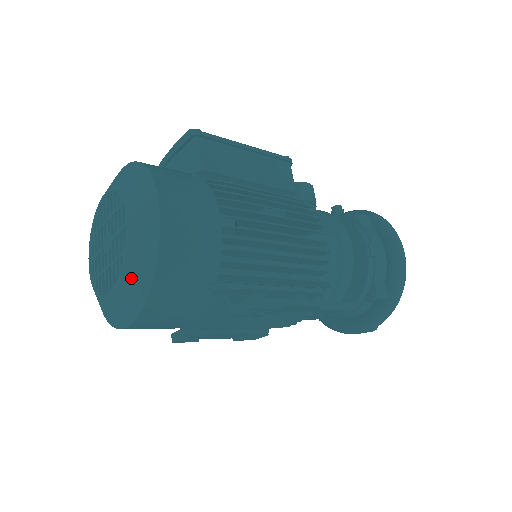
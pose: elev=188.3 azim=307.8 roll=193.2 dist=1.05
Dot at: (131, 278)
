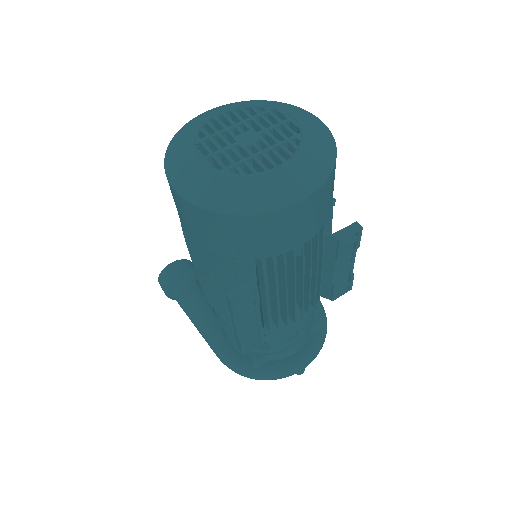
Dot at: (315, 152)
